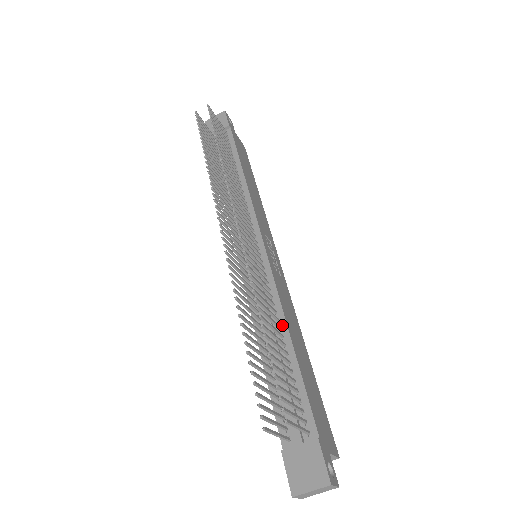
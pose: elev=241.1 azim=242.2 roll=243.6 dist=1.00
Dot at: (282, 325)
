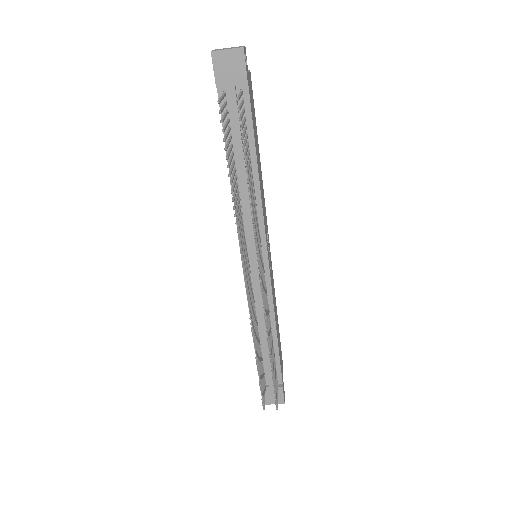
Dot at: (272, 326)
